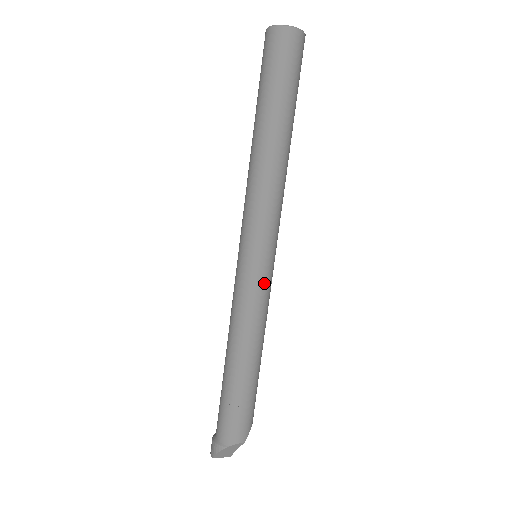
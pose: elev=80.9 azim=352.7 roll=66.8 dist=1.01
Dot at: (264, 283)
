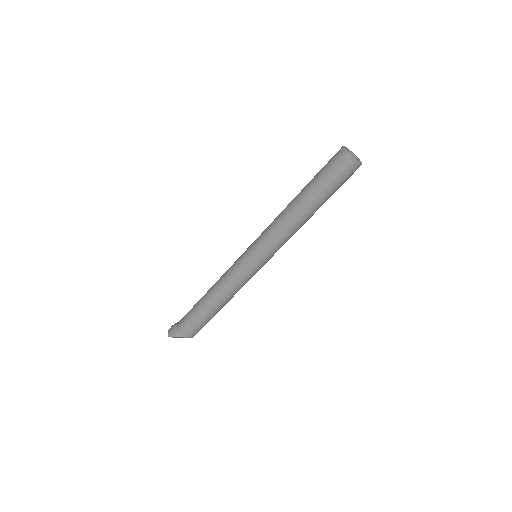
Dot at: (253, 274)
